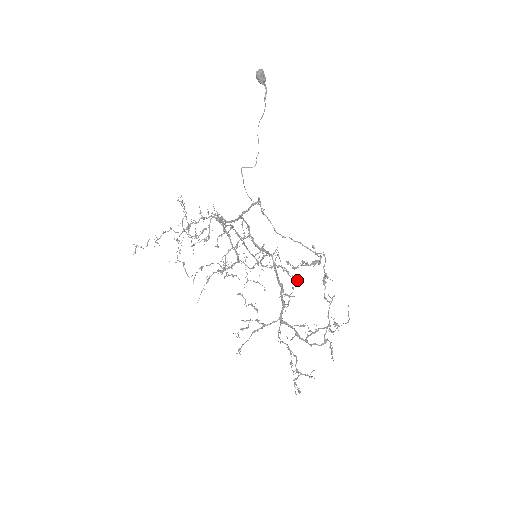
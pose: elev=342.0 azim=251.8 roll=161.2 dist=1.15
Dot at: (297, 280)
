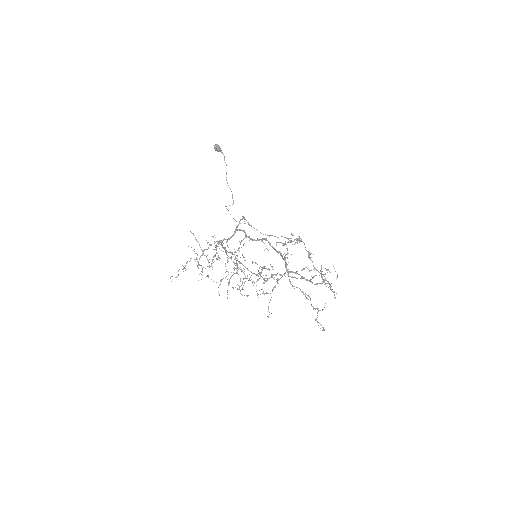
Dot at: (293, 277)
